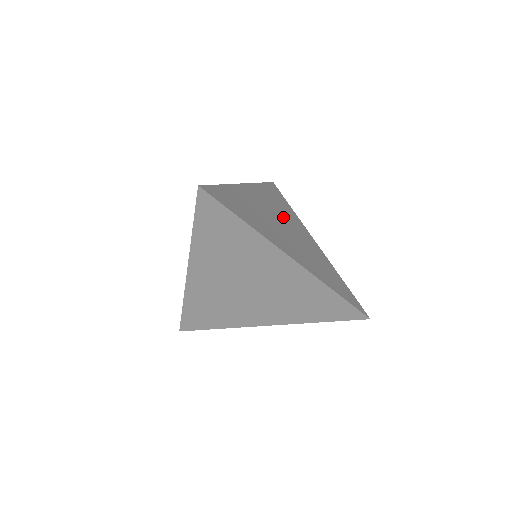
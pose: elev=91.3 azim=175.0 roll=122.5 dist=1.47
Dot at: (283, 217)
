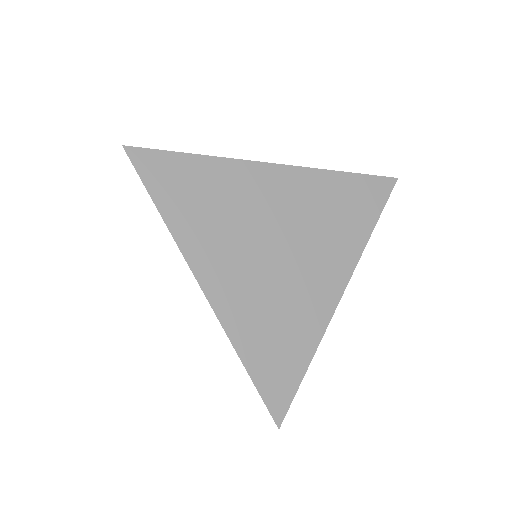
Dot at: (305, 232)
